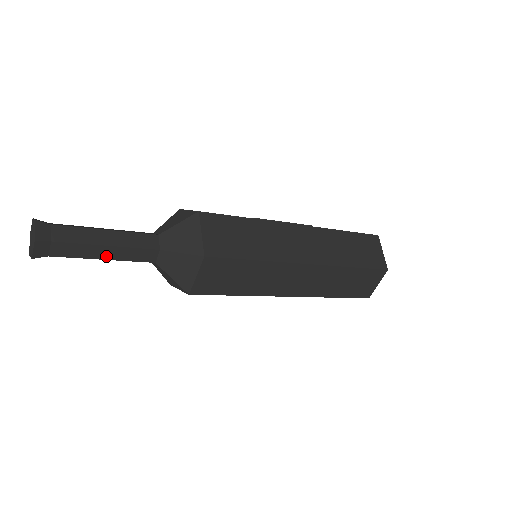
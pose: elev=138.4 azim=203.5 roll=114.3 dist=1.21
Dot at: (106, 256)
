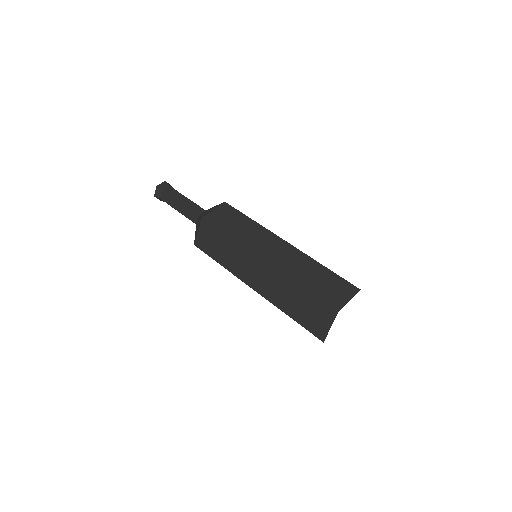
Dot at: occluded
